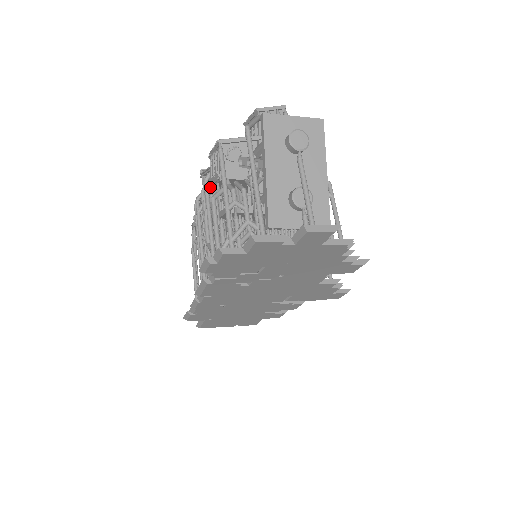
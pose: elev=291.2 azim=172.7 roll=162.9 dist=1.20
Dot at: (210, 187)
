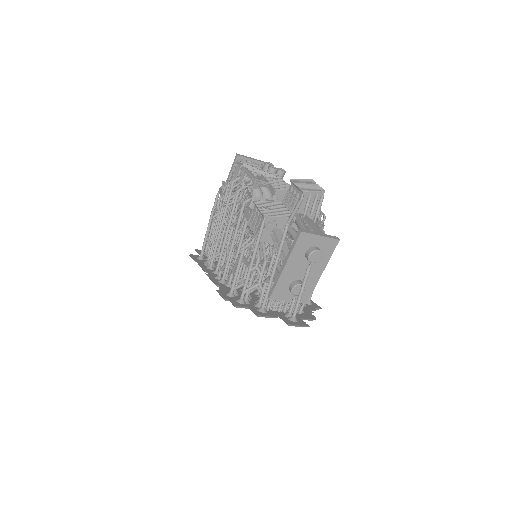
Dot at: (245, 214)
